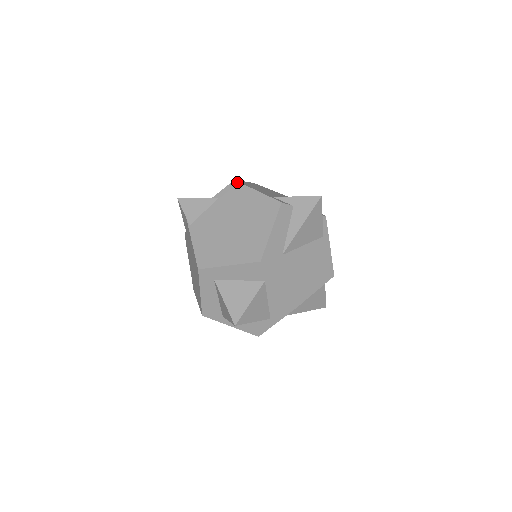
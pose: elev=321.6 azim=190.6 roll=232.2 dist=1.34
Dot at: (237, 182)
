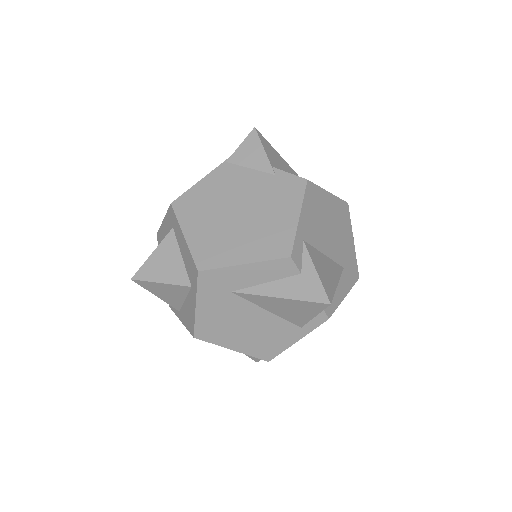
Dot at: (305, 185)
